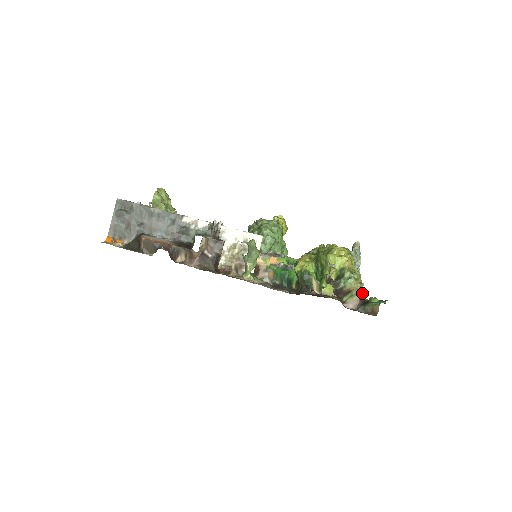
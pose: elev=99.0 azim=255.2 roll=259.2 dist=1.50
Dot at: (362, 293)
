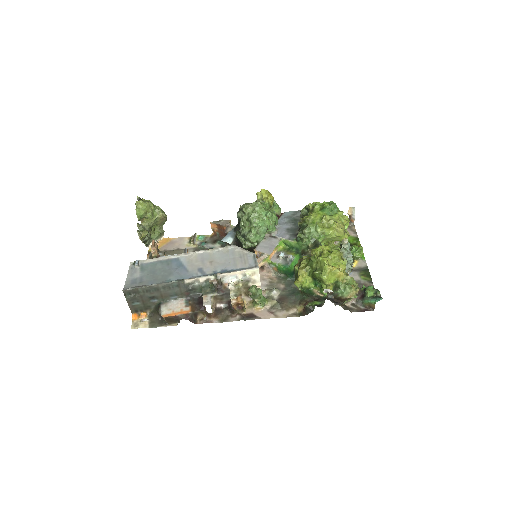
Dot at: occluded
